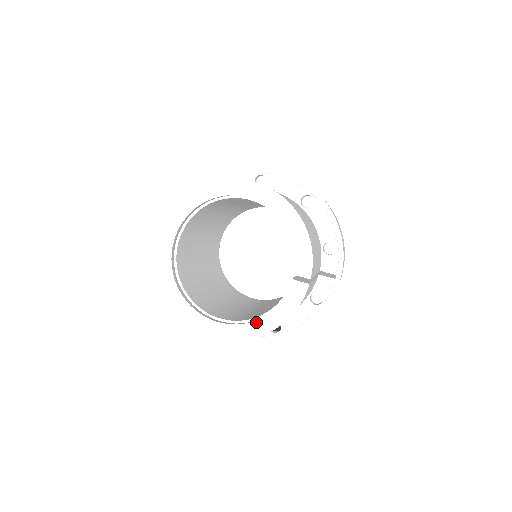
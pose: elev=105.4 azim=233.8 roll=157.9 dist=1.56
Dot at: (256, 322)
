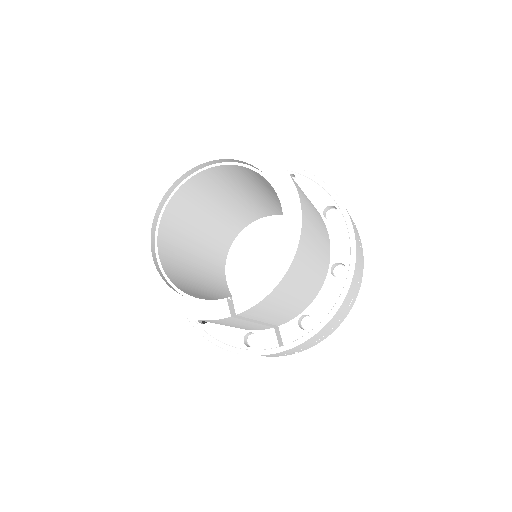
Dot at: (170, 289)
